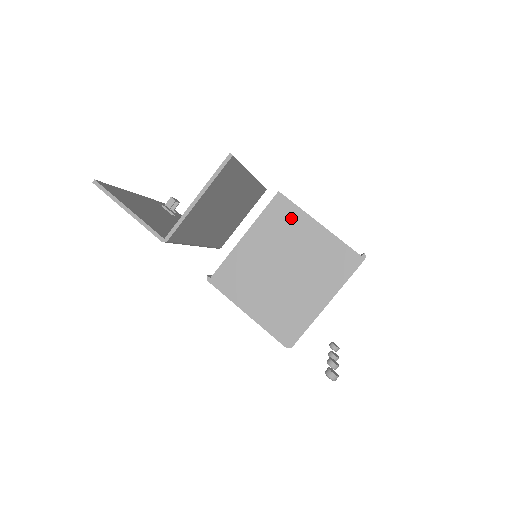
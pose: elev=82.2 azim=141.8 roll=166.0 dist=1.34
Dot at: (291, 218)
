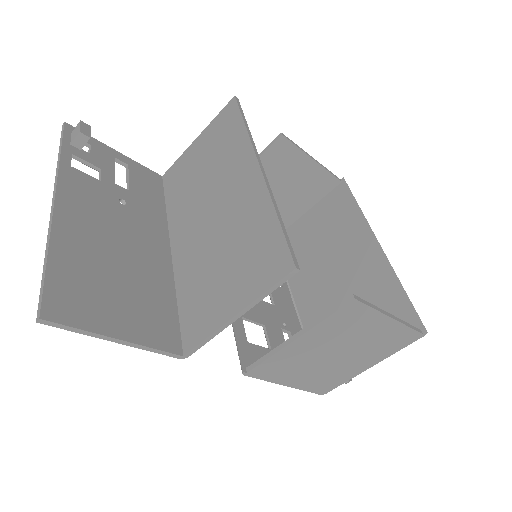
Dot at: (361, 319)
